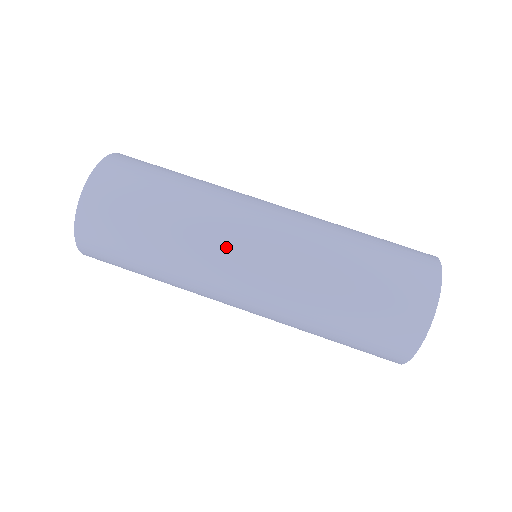
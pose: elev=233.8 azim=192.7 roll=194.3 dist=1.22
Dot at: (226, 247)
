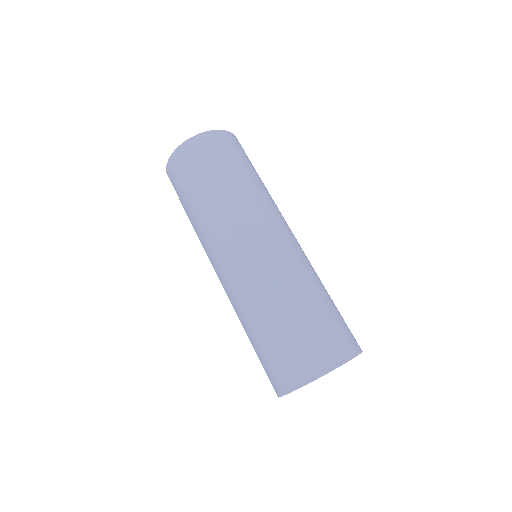
Dot at: (256, 218)
